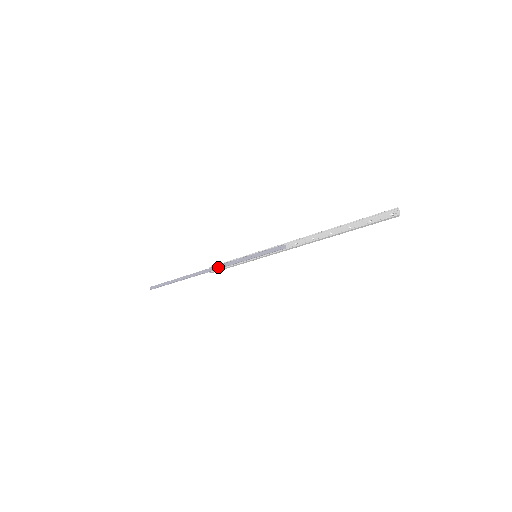
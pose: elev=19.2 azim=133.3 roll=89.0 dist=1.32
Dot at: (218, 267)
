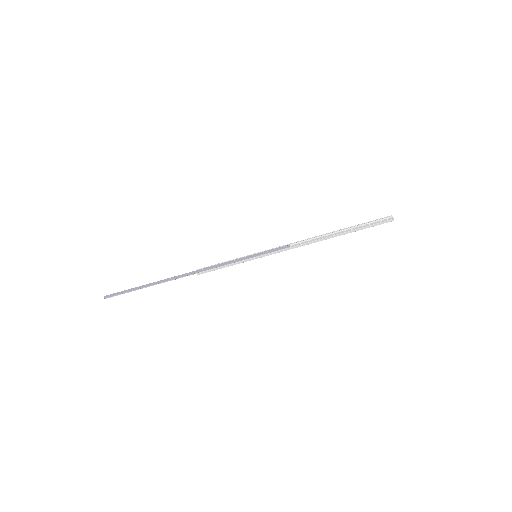
Dot at: (209, 268)
